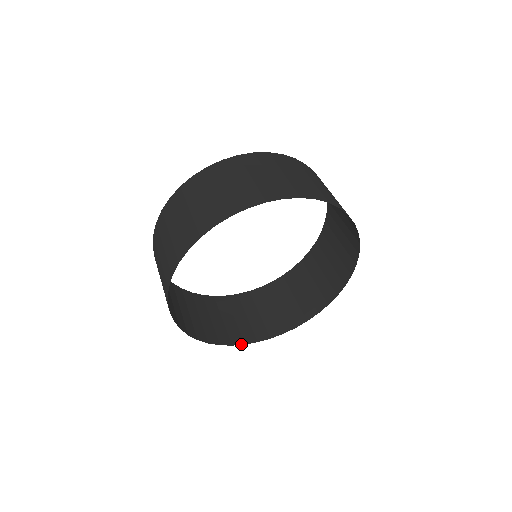
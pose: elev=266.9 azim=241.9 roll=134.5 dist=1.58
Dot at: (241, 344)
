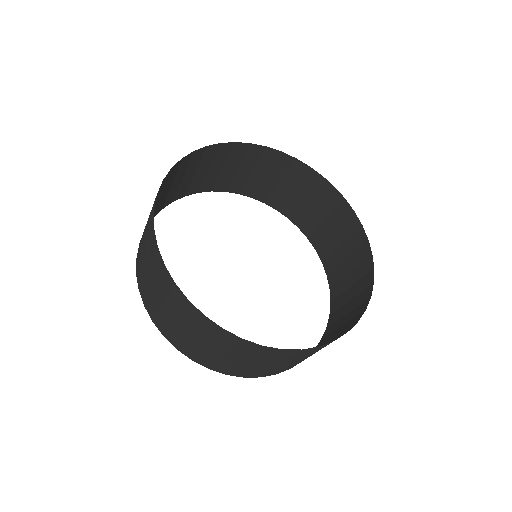
Dot at: (354, 325)
